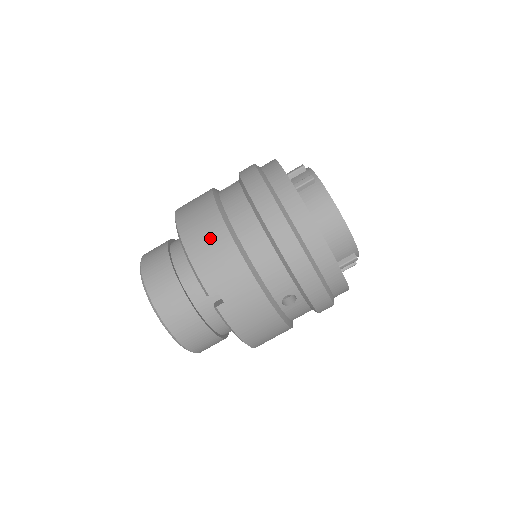
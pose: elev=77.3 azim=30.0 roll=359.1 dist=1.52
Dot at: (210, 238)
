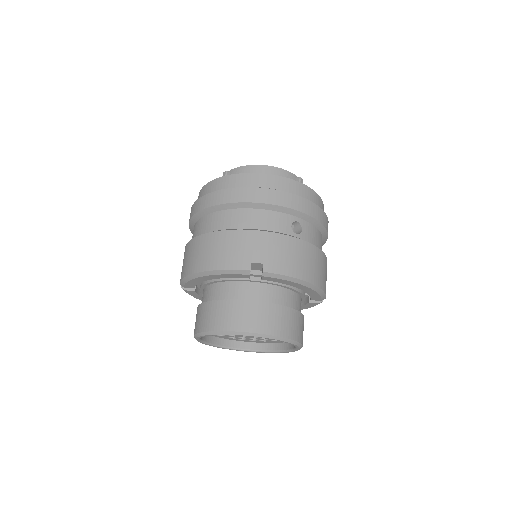
Dot at: (211, 248)
